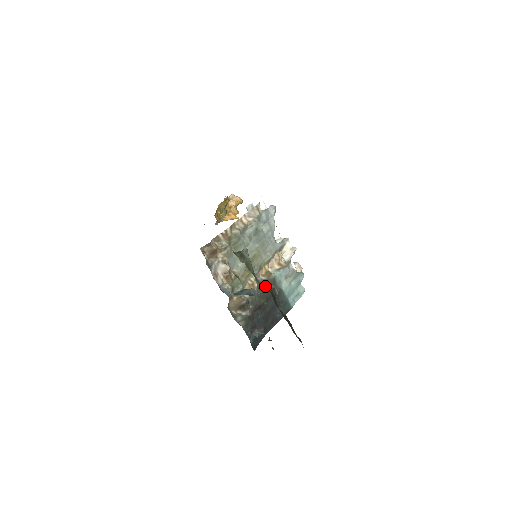
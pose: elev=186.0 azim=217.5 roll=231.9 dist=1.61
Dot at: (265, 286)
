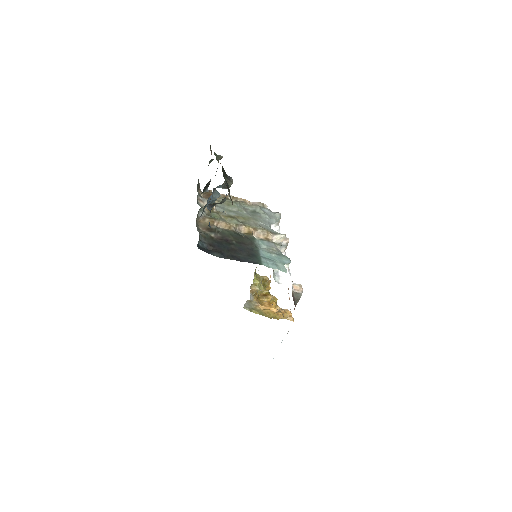
Dot at: (242, 236)
